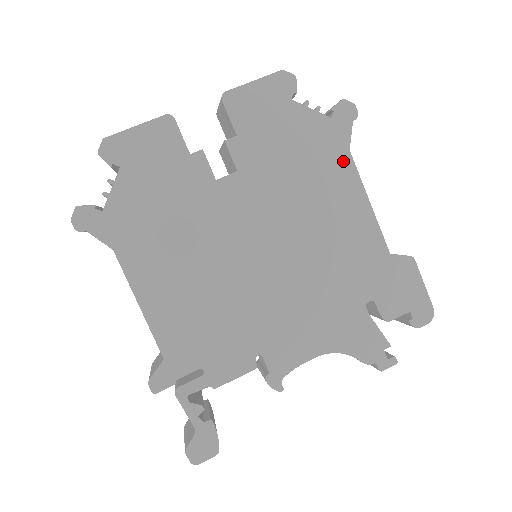
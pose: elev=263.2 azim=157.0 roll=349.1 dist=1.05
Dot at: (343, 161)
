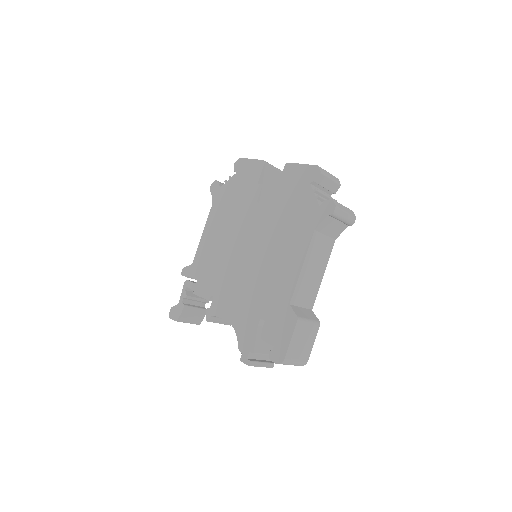
Dot at: (307, 233)
